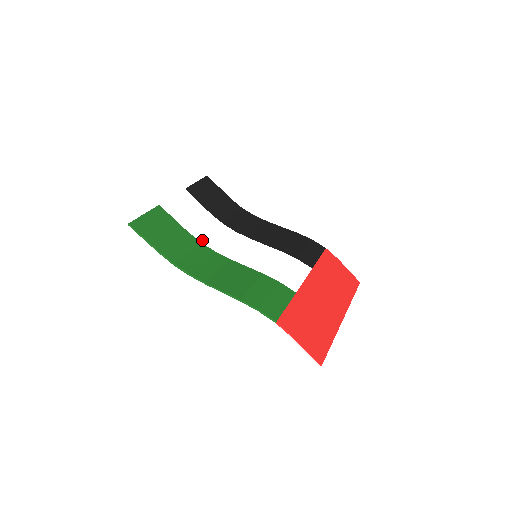
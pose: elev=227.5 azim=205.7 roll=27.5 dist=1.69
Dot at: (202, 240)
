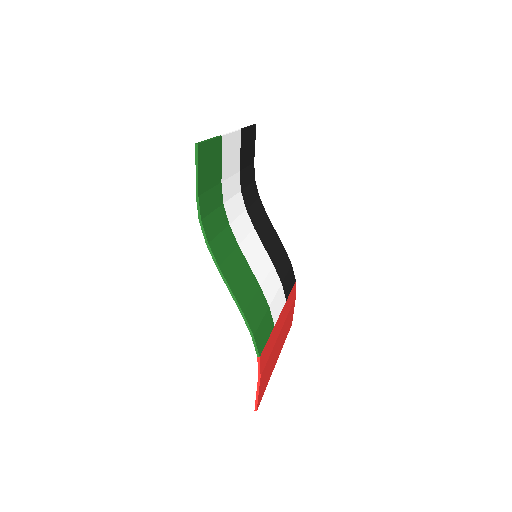
Dot at: (225, 202)
